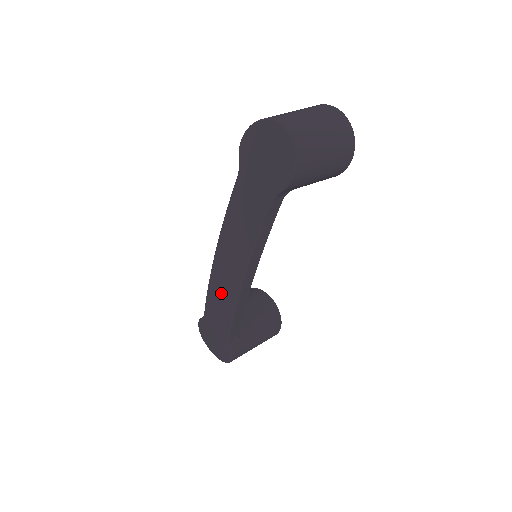
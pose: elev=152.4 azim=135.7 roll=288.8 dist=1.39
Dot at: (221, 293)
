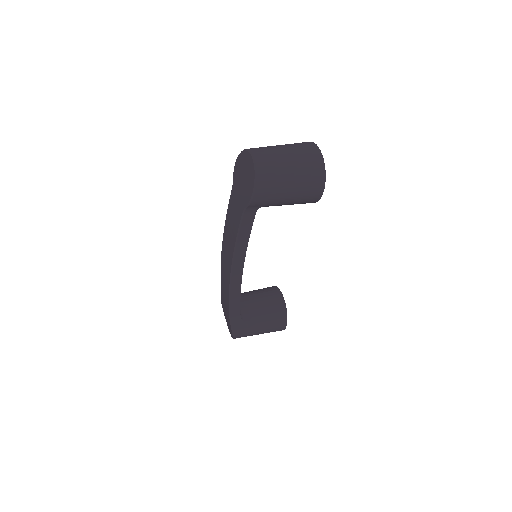
Dot at: (224, 279)
